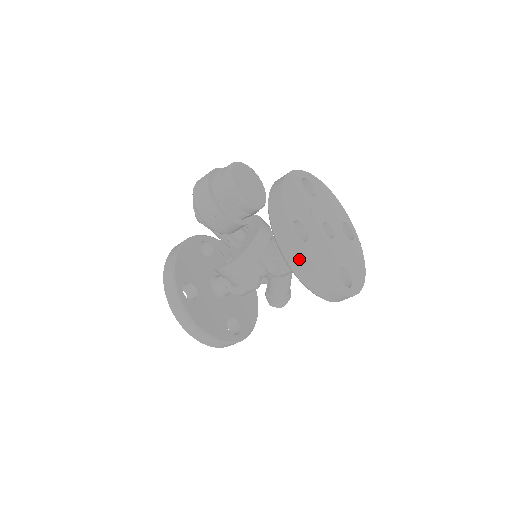
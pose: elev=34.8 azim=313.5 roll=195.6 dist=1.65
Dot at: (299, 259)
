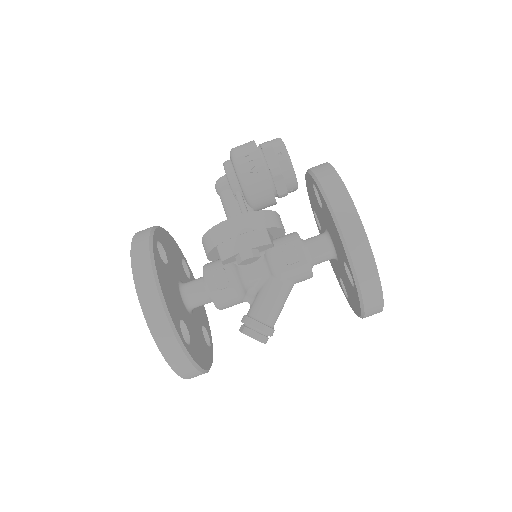
Dot at: (339, 185)
